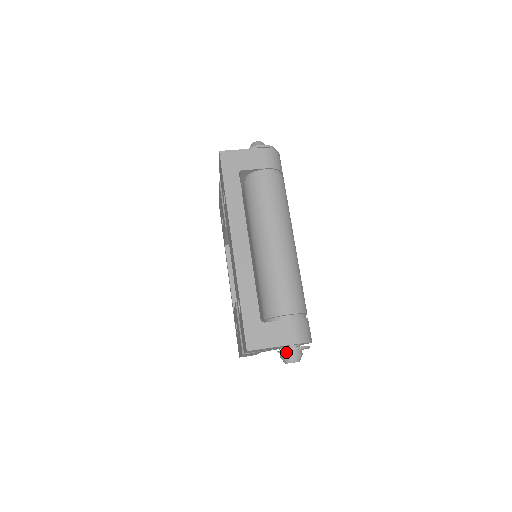
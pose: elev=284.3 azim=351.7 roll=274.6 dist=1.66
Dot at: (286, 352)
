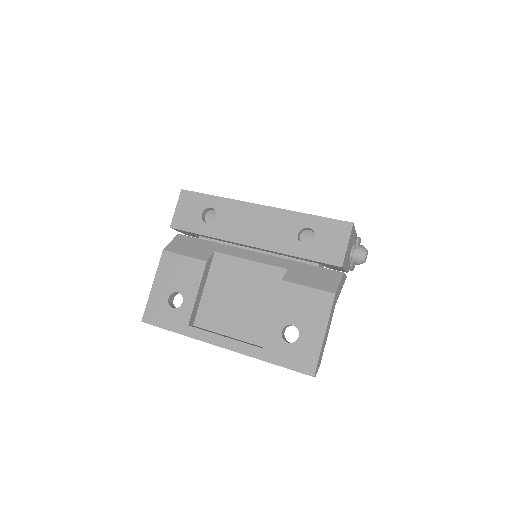
Dot at: (358, 245)
